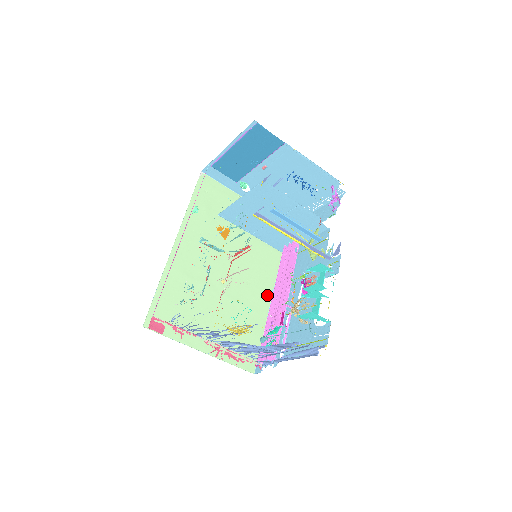
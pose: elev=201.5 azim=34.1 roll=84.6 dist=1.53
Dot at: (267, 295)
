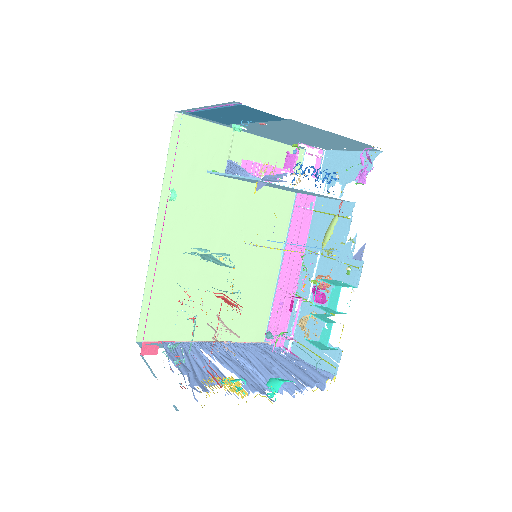
Dot at: (277, 254)
